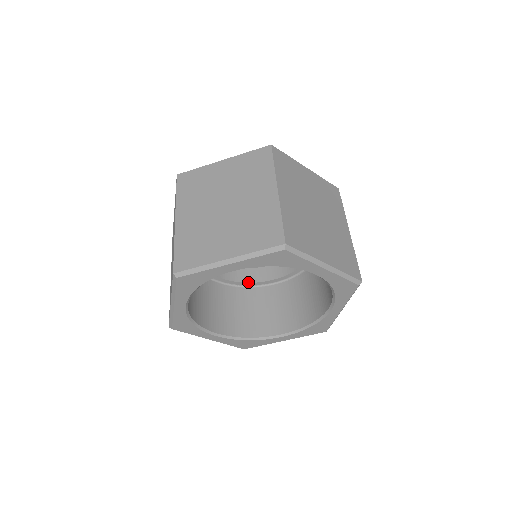
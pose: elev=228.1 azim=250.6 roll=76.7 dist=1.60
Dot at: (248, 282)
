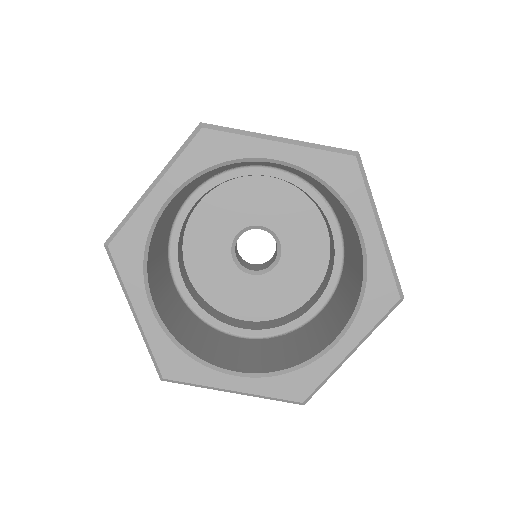
Dot at: (210, 314)
